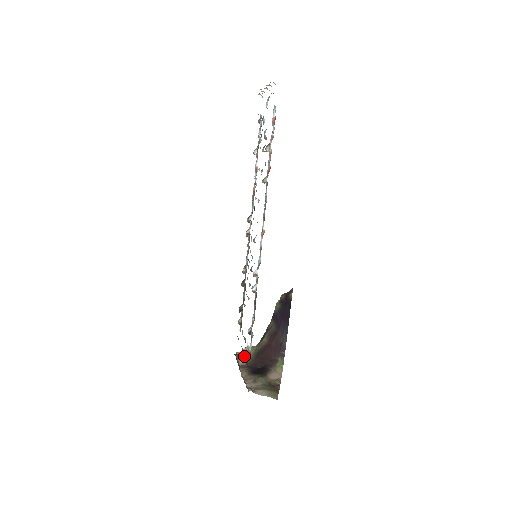
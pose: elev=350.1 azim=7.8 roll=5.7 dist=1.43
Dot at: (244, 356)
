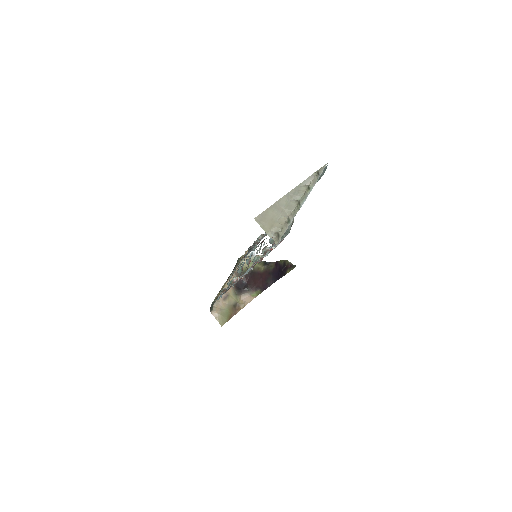
Dot at: (245, 264)
